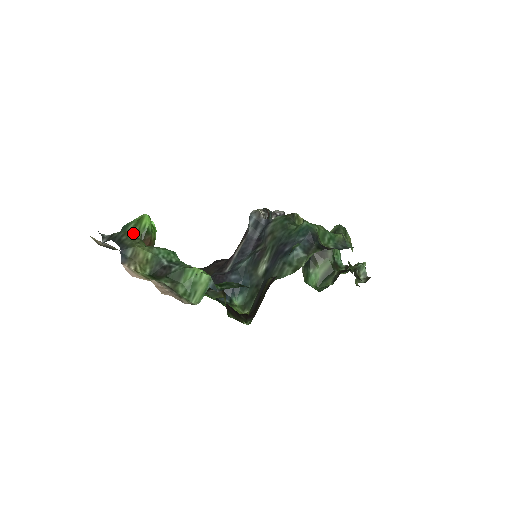
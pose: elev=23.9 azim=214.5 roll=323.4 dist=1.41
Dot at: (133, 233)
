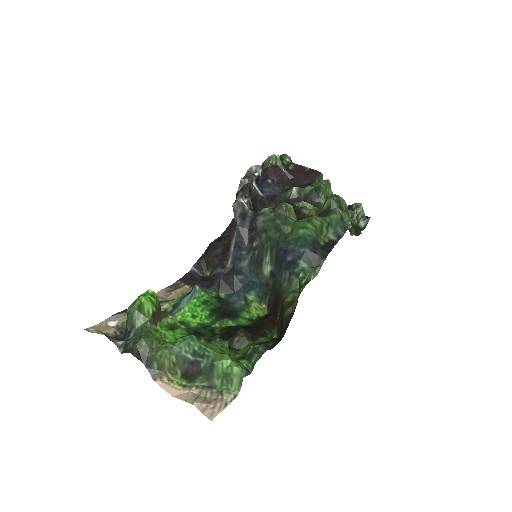
Dot at: (146, 339)
